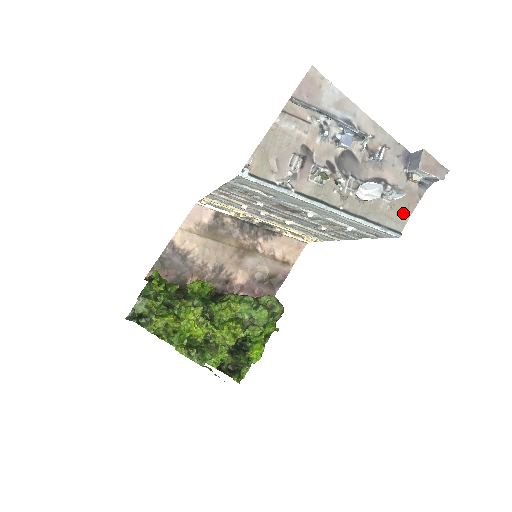
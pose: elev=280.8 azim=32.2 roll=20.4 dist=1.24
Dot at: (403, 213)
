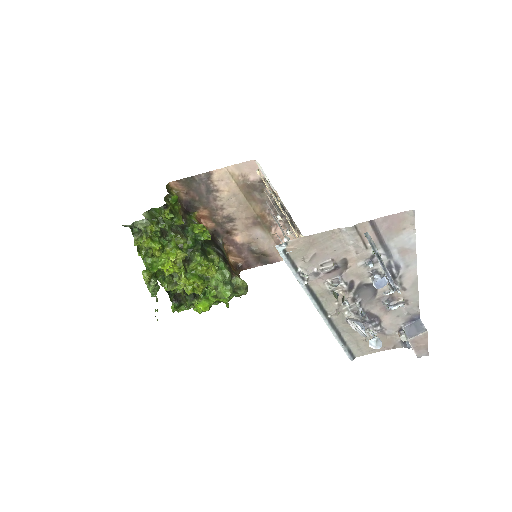
Dot at: (370, 348)
